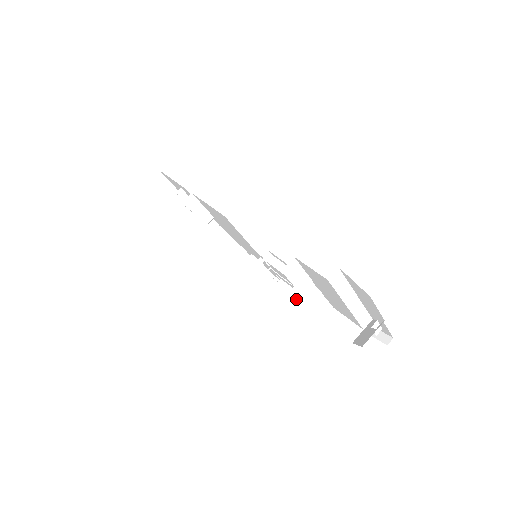
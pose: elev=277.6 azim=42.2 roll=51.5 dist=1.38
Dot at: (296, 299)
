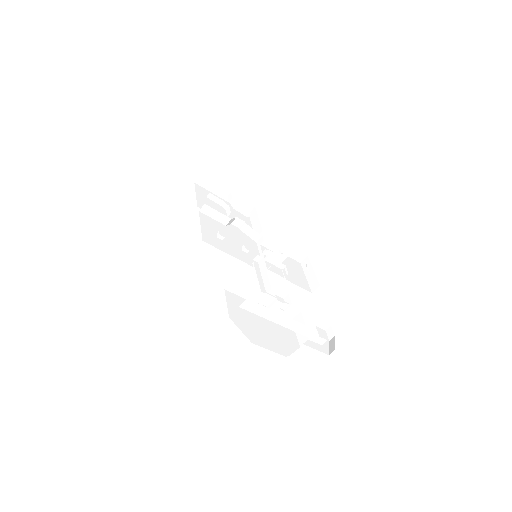
Dot at: (314, 286)
